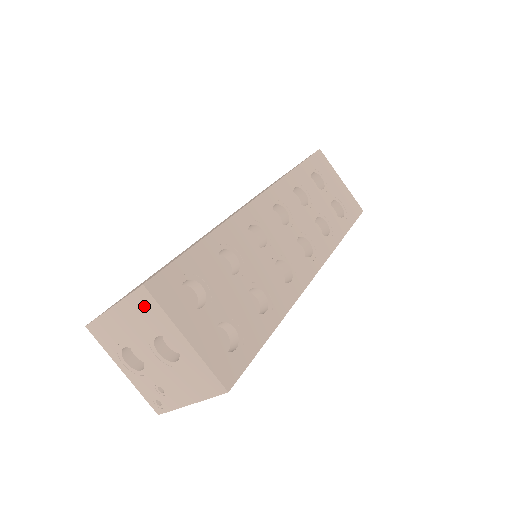
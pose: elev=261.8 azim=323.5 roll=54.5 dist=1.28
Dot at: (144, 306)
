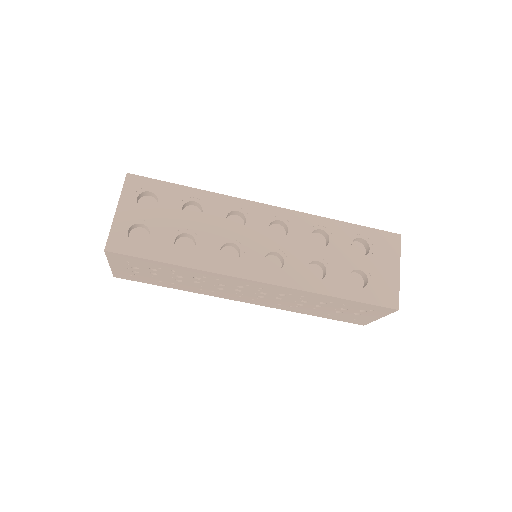
Dot at: occluded
